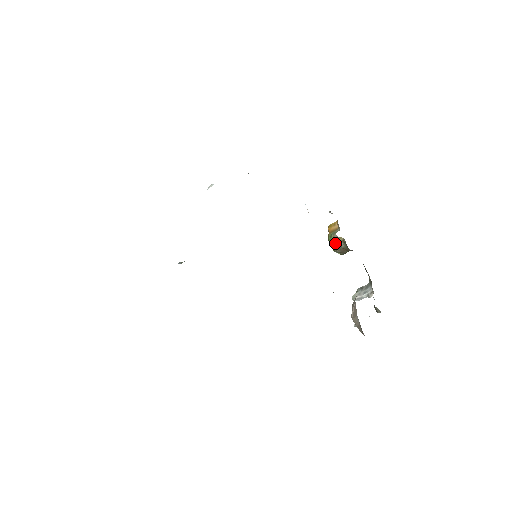
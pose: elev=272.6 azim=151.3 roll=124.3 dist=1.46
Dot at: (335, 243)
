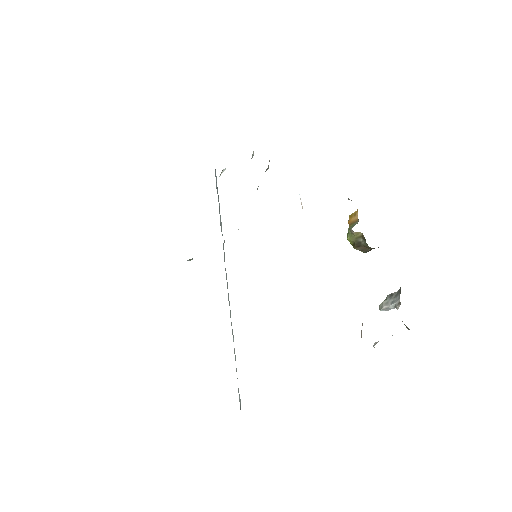
Dot at: (353, 239)
